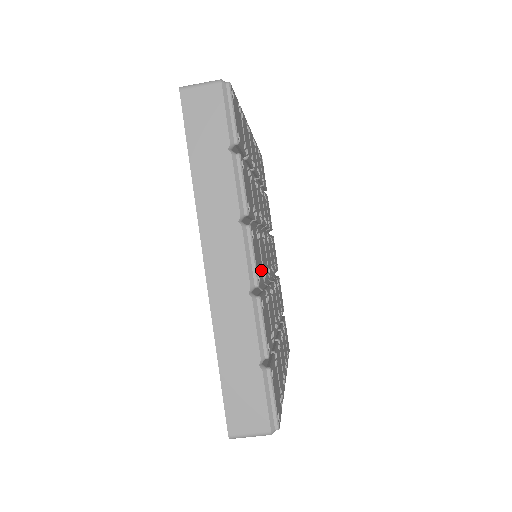
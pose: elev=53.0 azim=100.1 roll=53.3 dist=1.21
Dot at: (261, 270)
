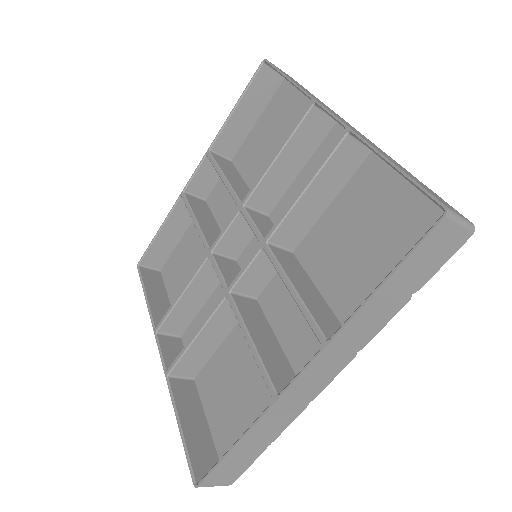
Dot at: occluded
